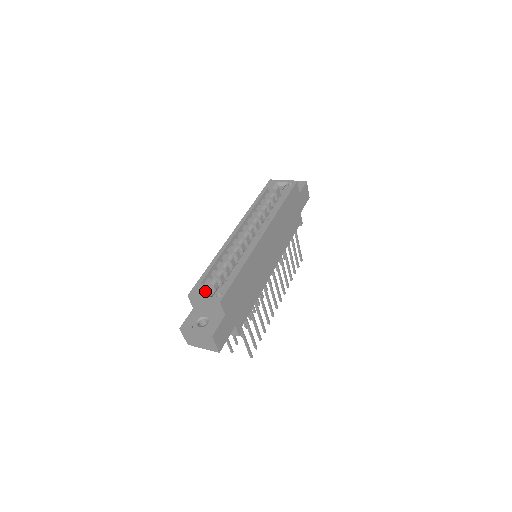
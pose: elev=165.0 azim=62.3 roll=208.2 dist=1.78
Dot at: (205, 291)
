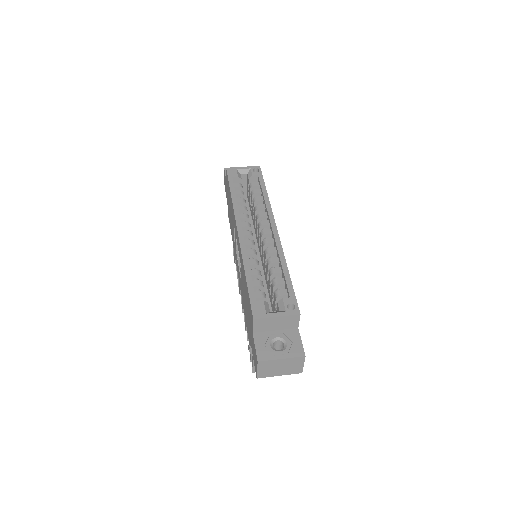
Dot at: (267, 308)
